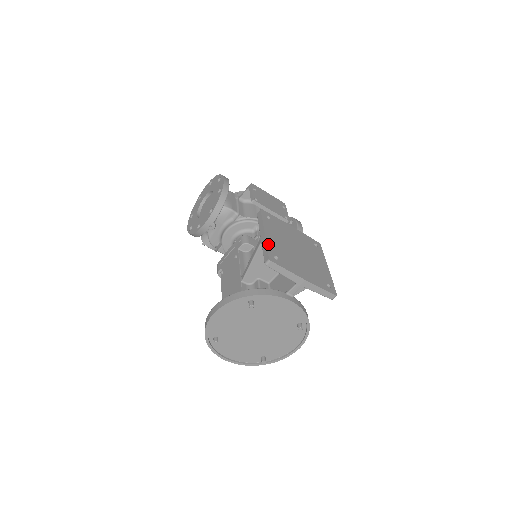
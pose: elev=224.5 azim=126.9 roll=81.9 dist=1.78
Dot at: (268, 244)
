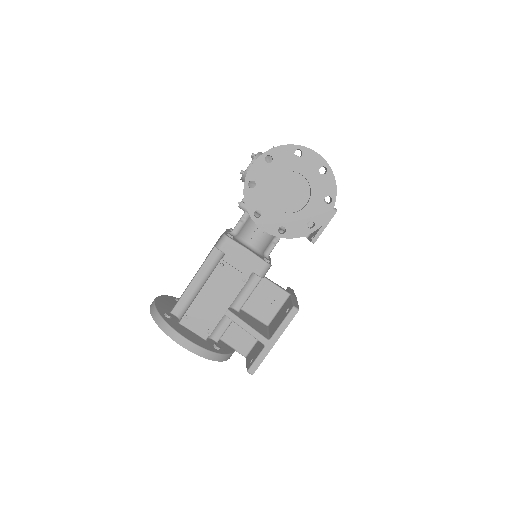
Dot at: occluded
